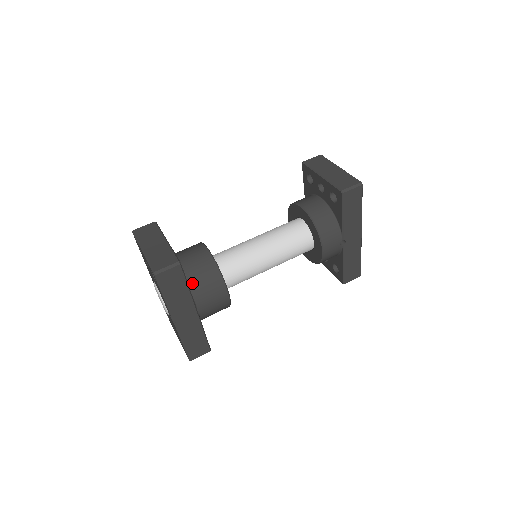
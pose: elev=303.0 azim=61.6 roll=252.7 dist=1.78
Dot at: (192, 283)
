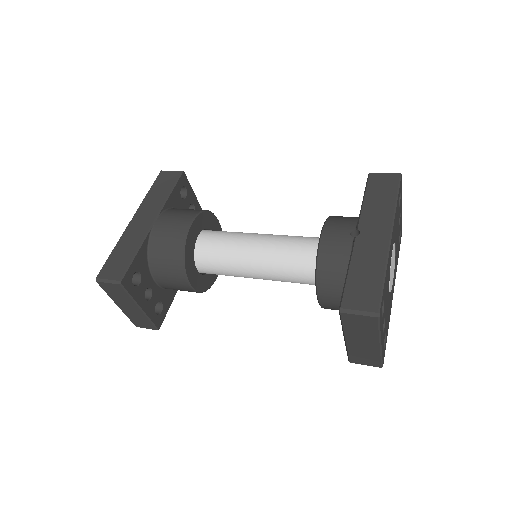
Dot at: occluded
